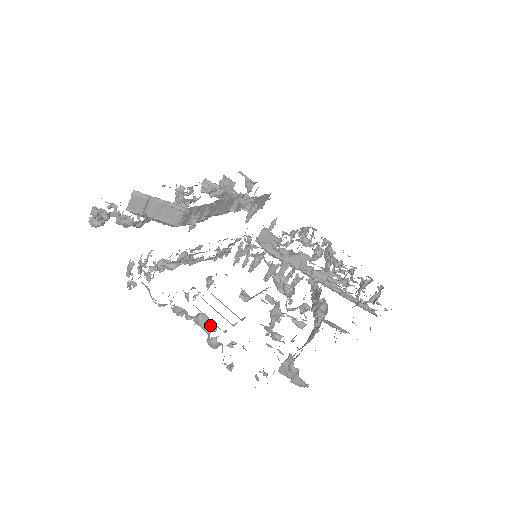
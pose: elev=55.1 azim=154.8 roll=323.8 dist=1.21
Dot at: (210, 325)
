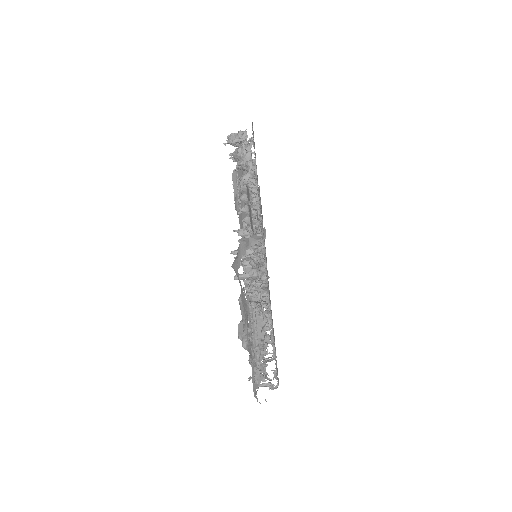
Dot at: occluded
